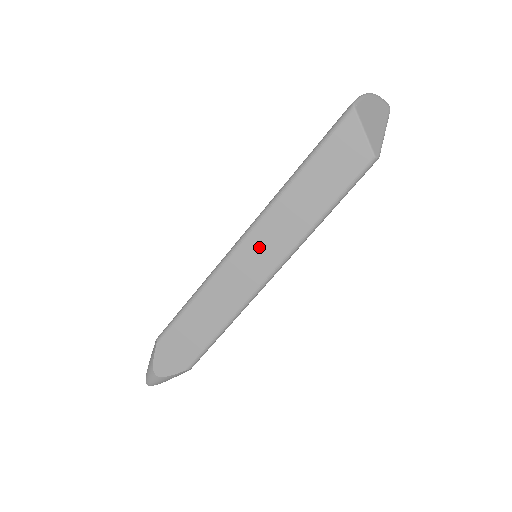
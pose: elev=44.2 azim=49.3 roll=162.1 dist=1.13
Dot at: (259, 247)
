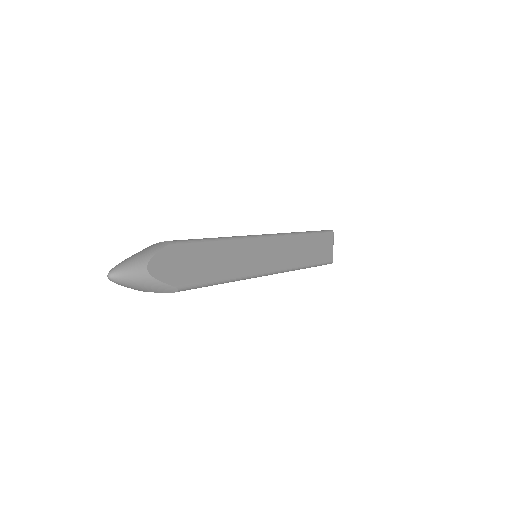
Dot at: (274, 249)
